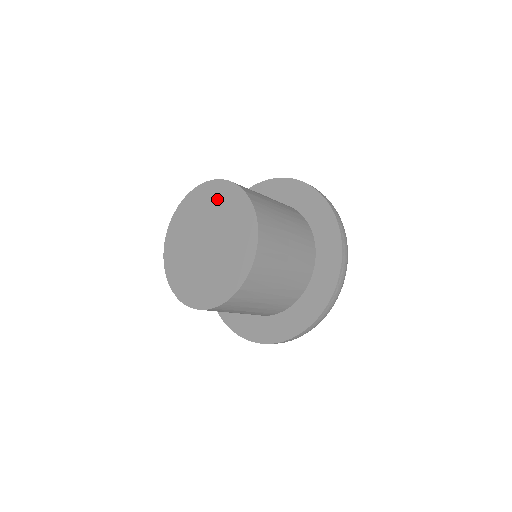
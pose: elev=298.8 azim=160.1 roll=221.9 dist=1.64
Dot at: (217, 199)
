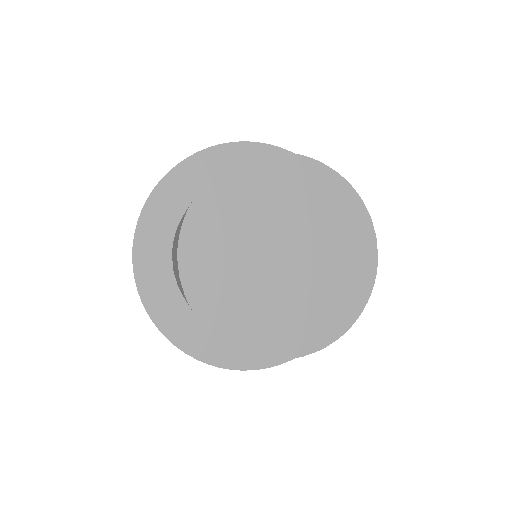
Dot at: (333, 209)
